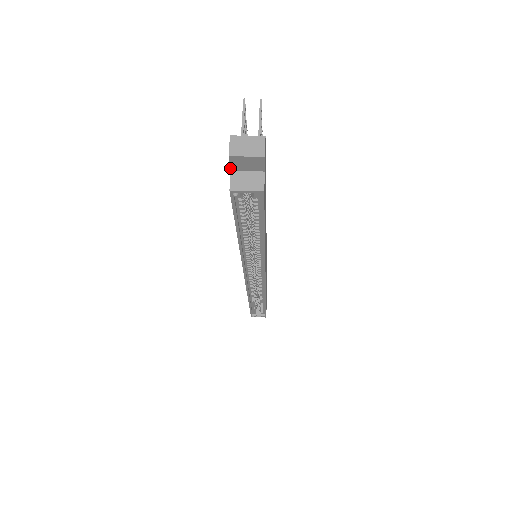
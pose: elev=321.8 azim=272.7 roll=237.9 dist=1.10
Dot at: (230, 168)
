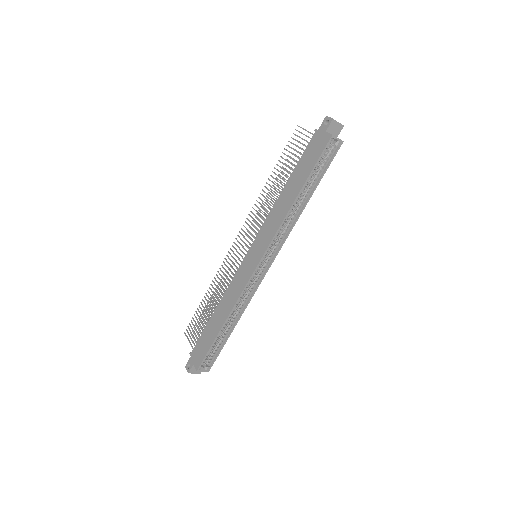
Dot at: (327, 129)
